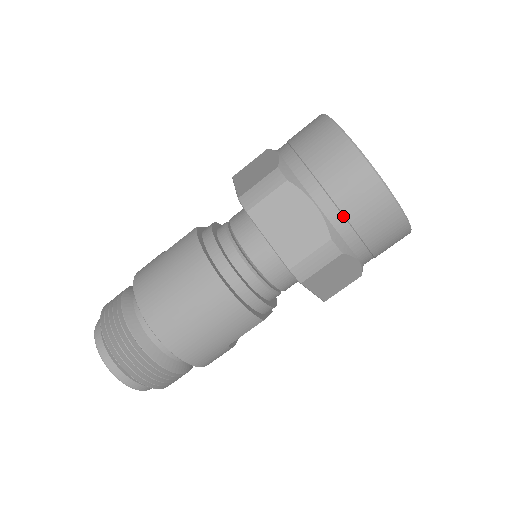
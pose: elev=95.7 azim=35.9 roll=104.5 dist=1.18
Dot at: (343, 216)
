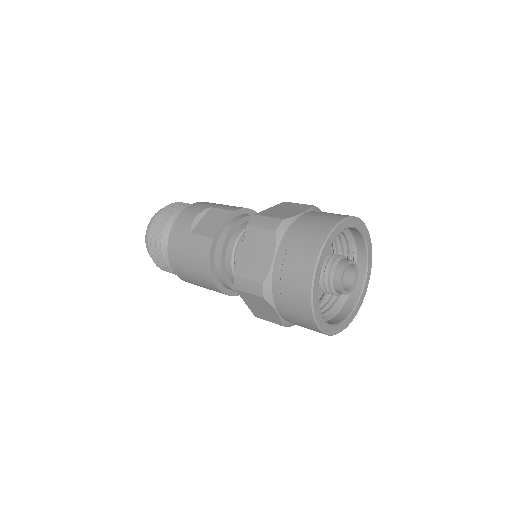
Dot at: (294, 323)
